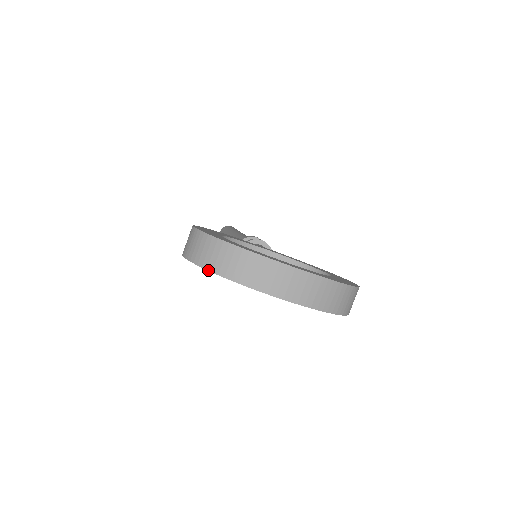
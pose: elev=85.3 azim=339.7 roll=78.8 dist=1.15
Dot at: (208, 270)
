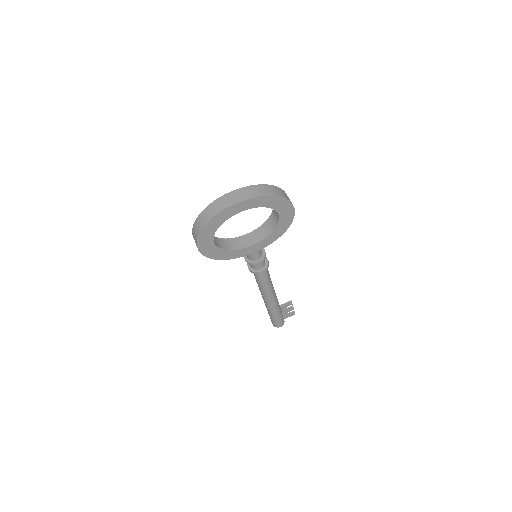
Dot at: (203, 228)
